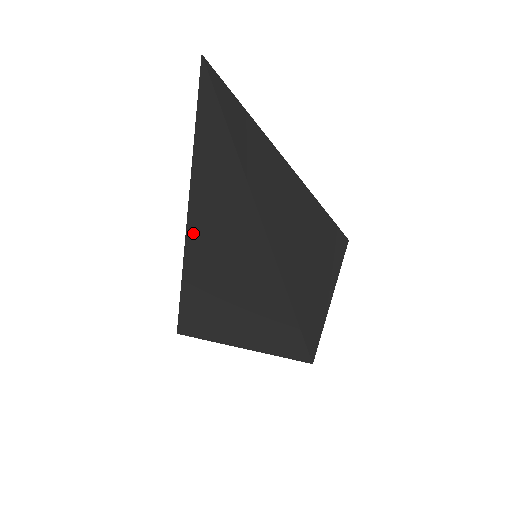
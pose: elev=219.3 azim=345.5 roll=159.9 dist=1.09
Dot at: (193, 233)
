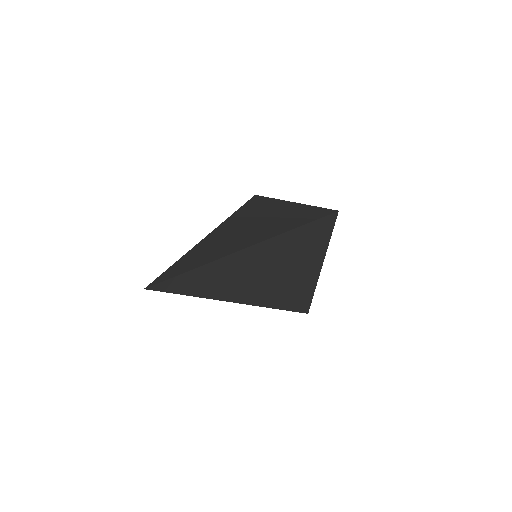
Dot at: occluded
